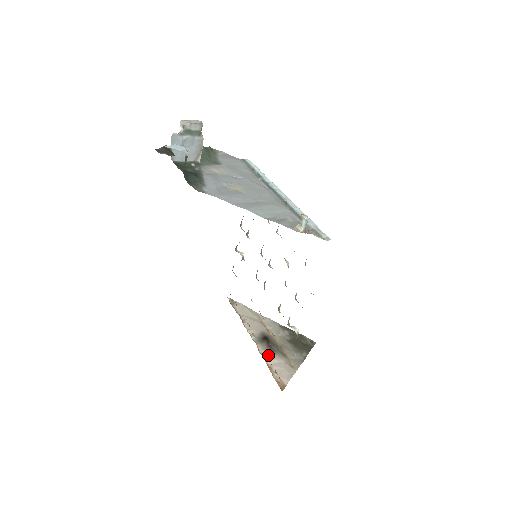
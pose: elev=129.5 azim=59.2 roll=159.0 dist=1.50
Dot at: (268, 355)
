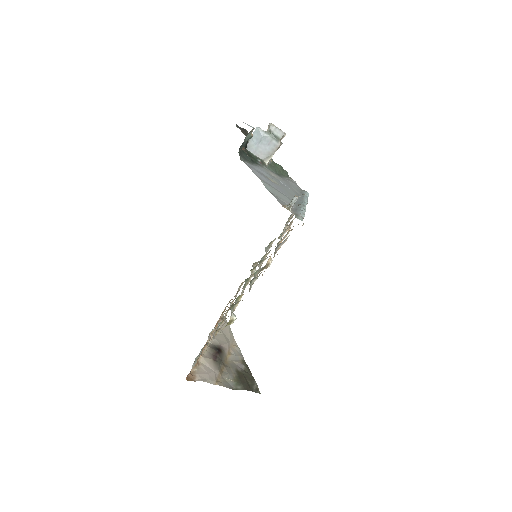
Dot at: (207, 357)
